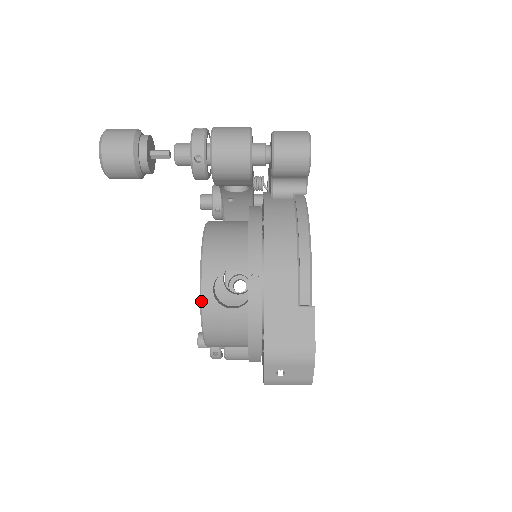
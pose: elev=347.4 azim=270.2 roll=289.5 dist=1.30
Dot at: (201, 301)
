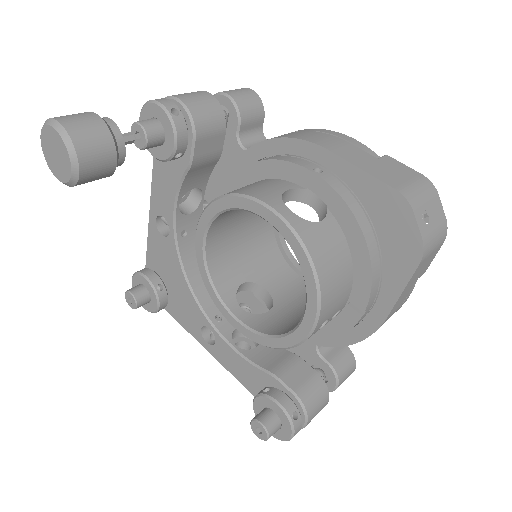
Dot at: (291, 226)
